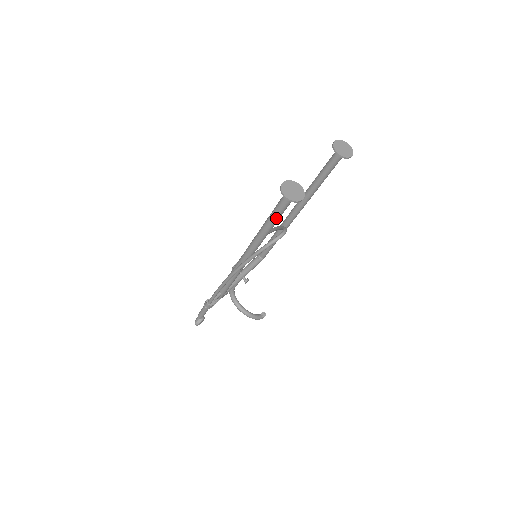
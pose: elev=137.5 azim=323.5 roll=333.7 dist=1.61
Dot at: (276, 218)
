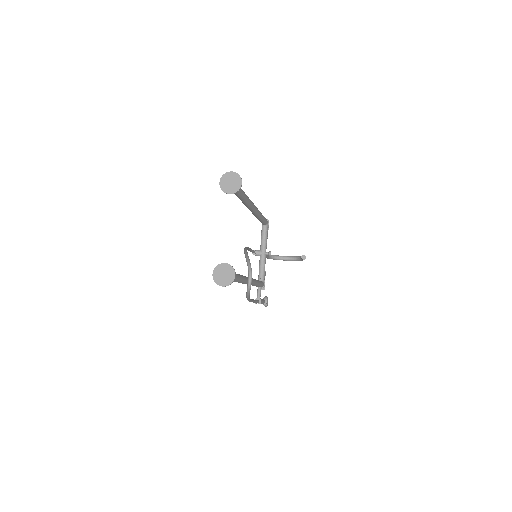
Dot at: (234, 280)
